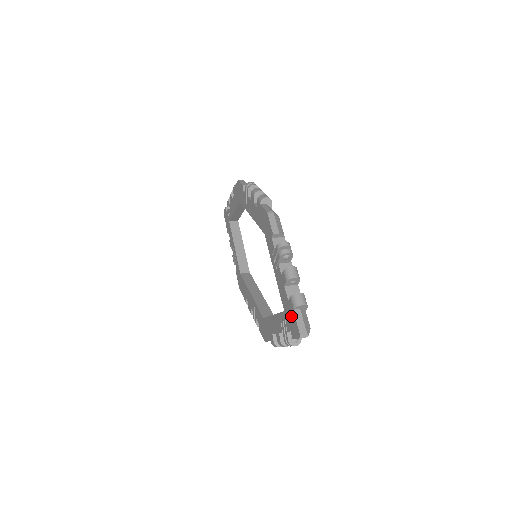
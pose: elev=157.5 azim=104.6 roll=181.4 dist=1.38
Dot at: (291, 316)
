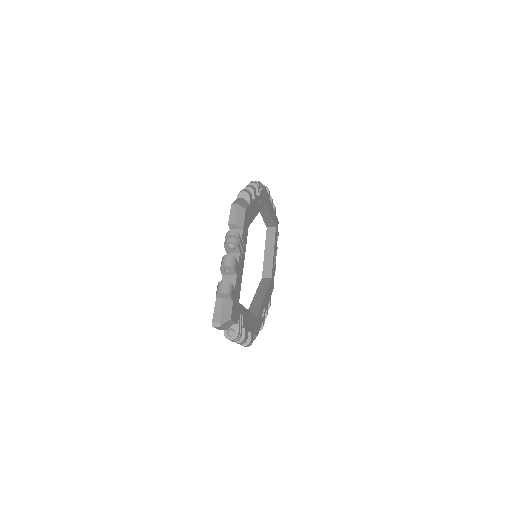
Dot at: occluded
